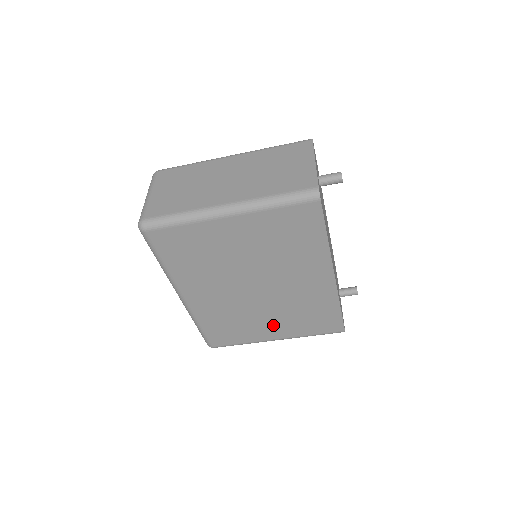
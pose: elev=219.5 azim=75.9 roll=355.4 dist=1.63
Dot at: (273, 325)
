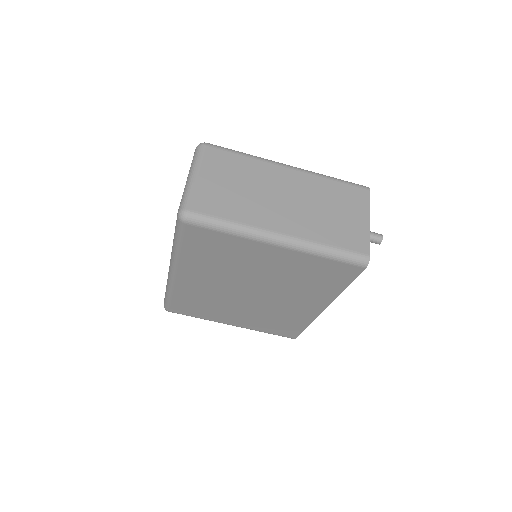
Dot at: (240, 317)
